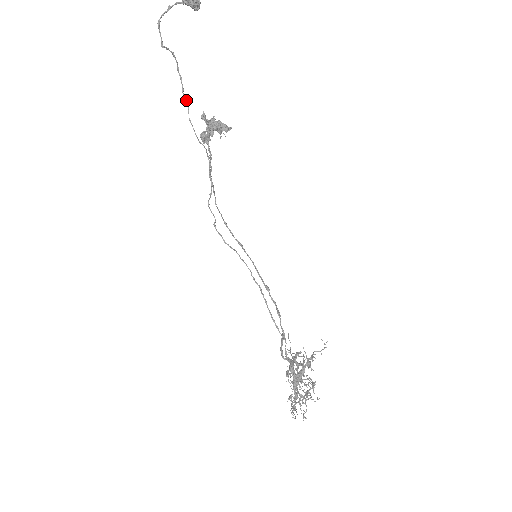
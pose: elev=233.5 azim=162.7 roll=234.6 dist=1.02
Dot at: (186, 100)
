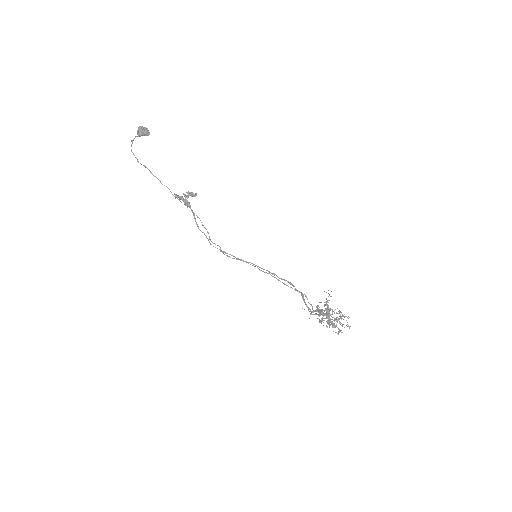
Dot at: occluded
